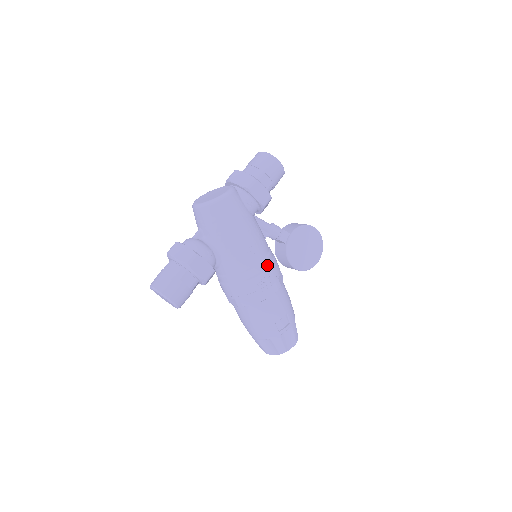
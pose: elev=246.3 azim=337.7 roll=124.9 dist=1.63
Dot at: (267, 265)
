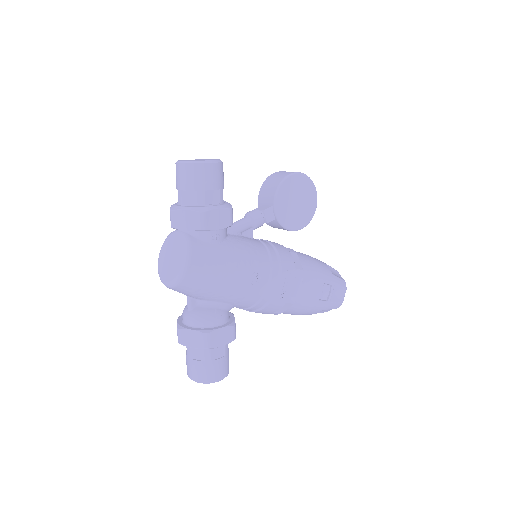
Dot at: (277, 272)
